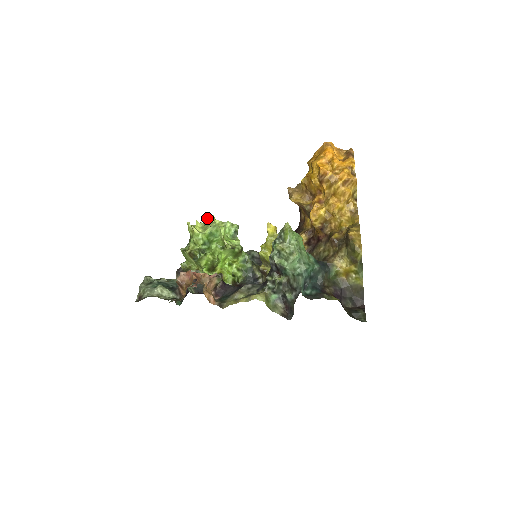
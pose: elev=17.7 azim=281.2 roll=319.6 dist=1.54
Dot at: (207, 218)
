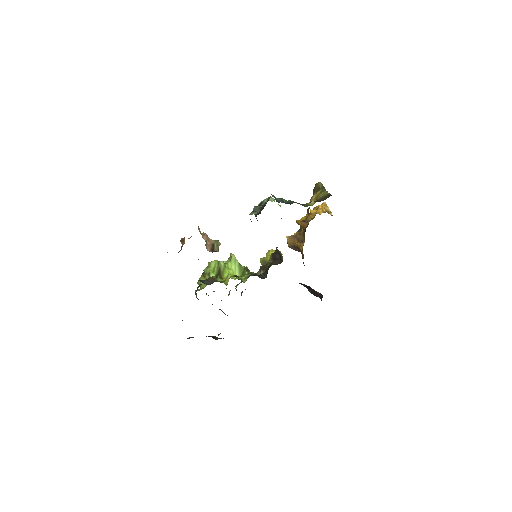
Dot at: occluded
